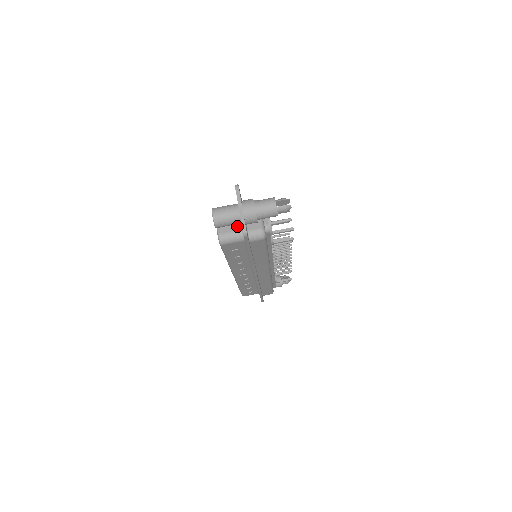
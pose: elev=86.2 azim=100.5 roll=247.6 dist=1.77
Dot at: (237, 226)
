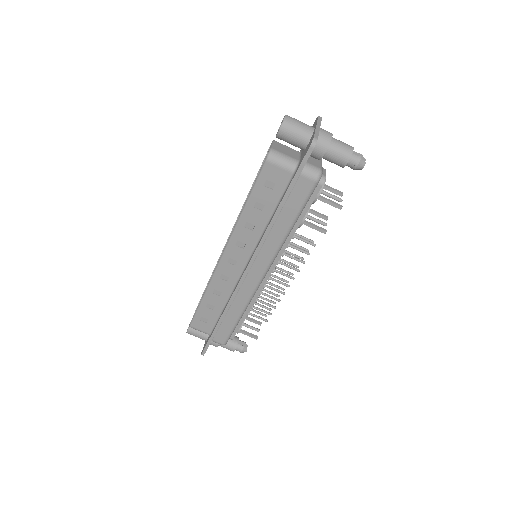
Dot at: (294, 156)
